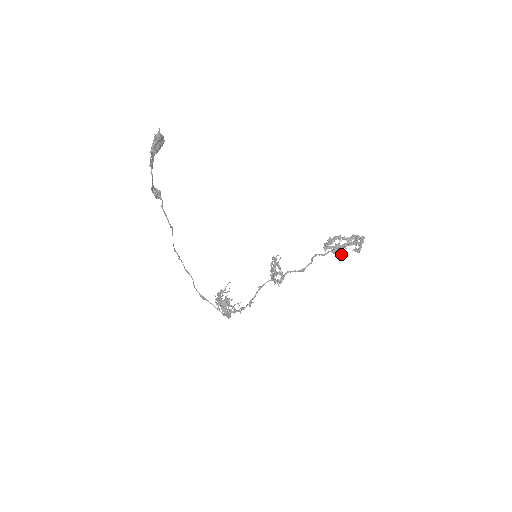
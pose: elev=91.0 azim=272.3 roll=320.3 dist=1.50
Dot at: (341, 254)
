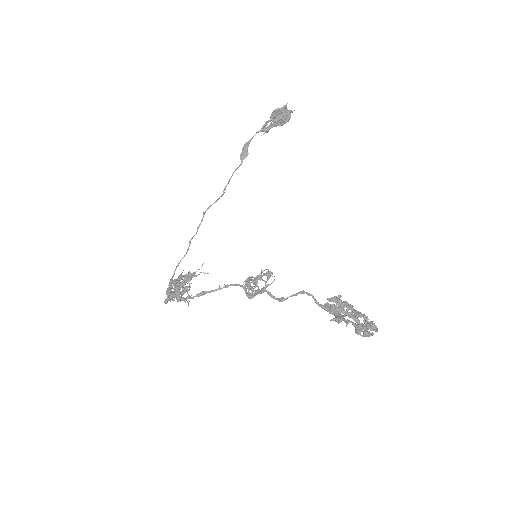
Dot at: (336, 318)
